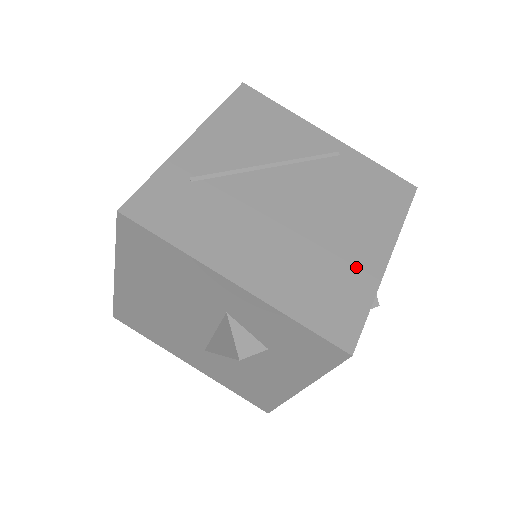
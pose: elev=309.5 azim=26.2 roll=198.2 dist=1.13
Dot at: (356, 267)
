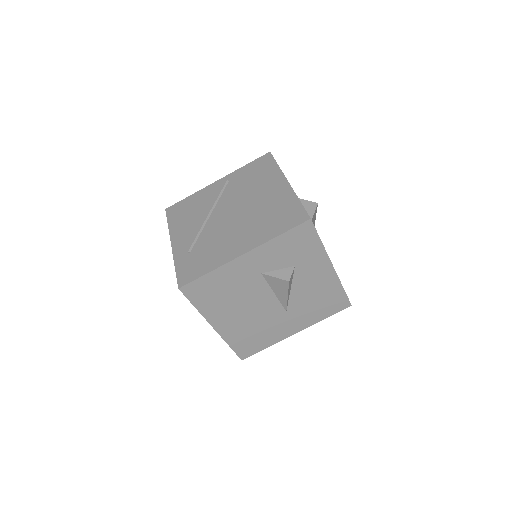
Dot at: (279, 198)
